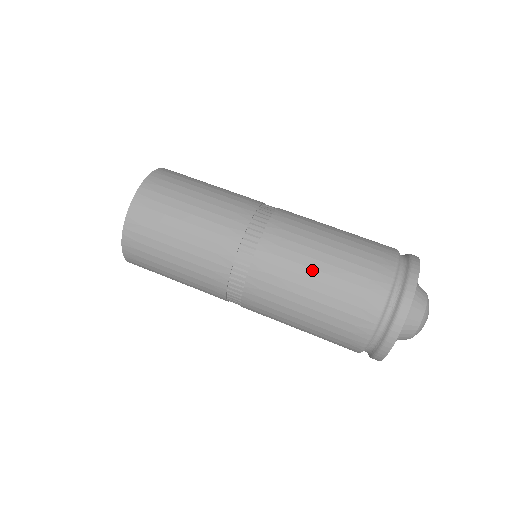
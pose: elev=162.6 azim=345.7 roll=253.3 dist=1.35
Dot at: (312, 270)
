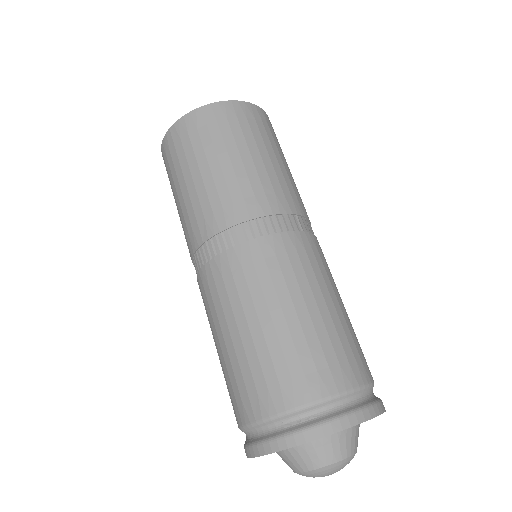
Dot at: (255, 314)
